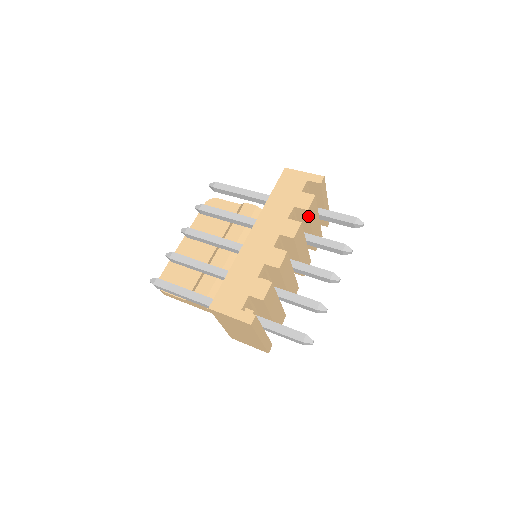
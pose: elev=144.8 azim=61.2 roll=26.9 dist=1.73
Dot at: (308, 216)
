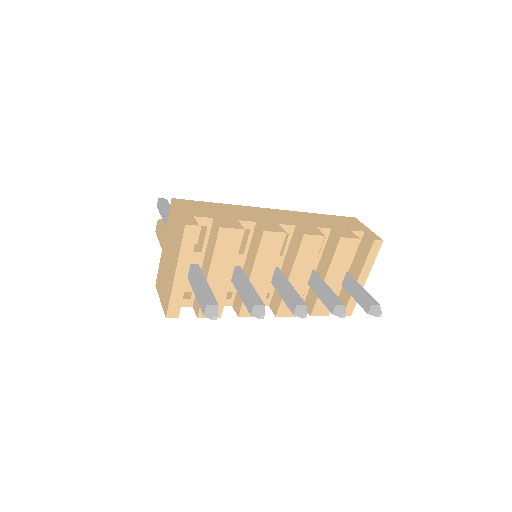
Dot at: (336, 248)
